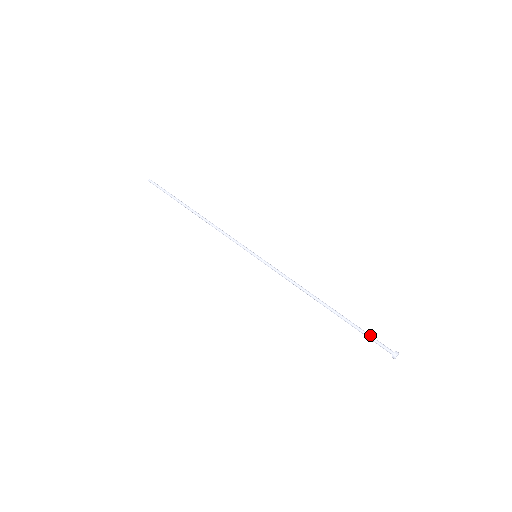
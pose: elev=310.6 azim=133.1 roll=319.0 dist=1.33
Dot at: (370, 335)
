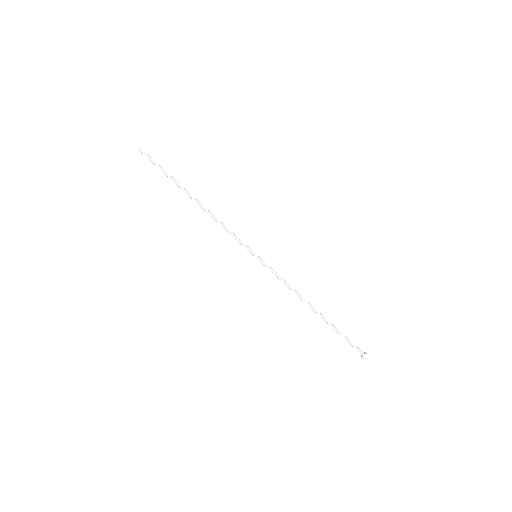
Dot at: (347, 339)
